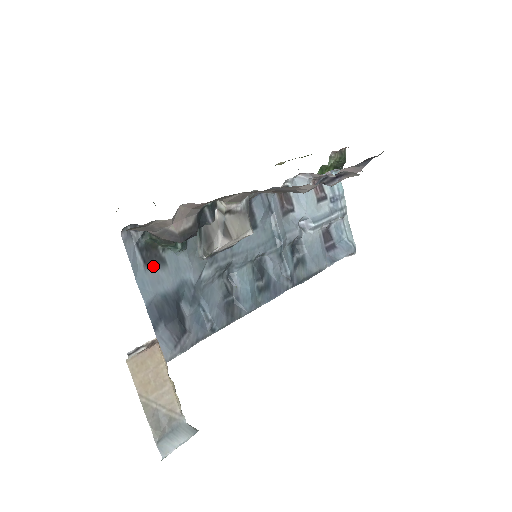
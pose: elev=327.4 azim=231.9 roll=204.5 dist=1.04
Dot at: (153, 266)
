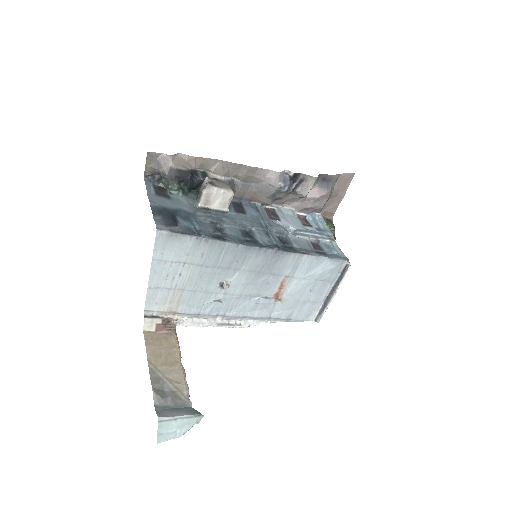
Dot at: (161, 196)
